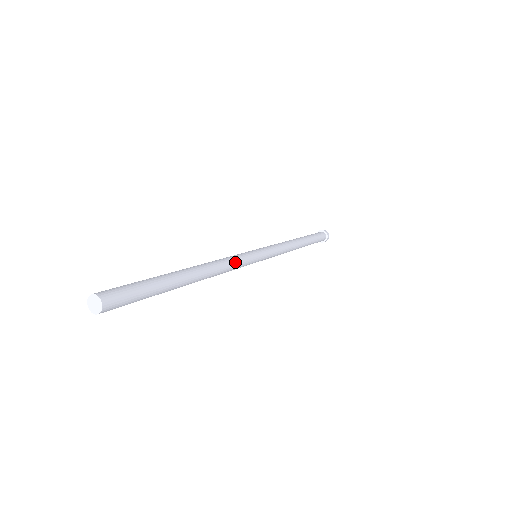
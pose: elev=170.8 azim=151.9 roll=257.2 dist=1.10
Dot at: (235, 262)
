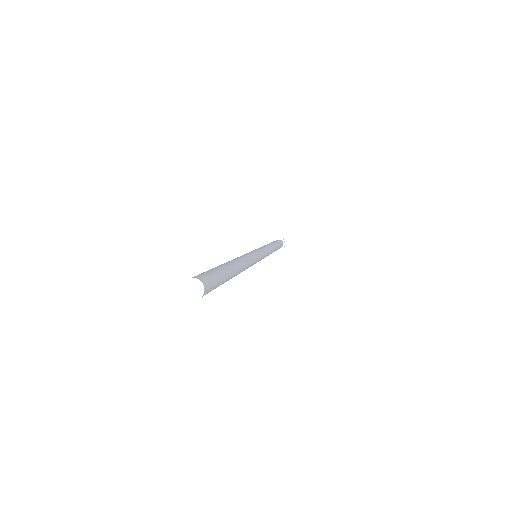
Dot at: (253, 260)
